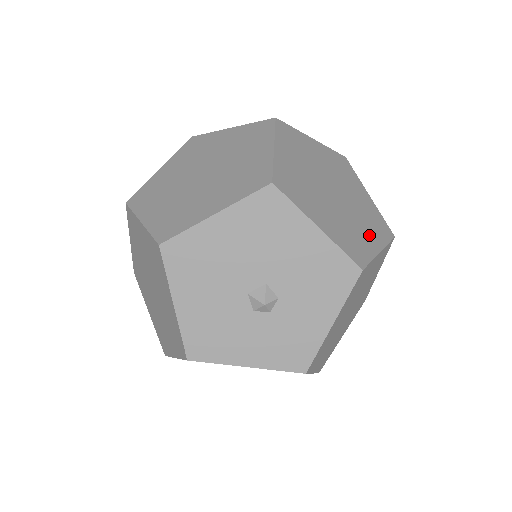
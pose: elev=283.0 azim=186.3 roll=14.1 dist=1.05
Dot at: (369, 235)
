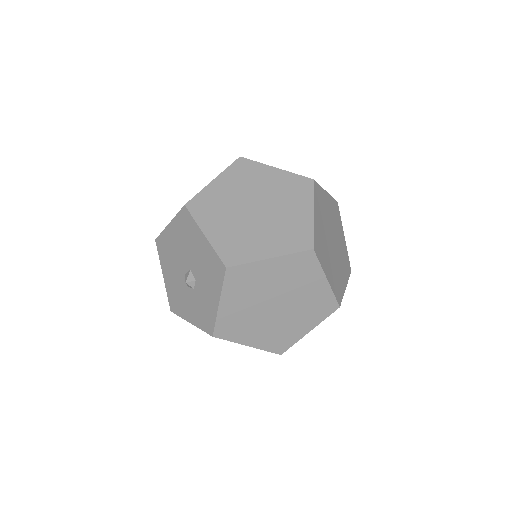
Dot at: (268, 244)
